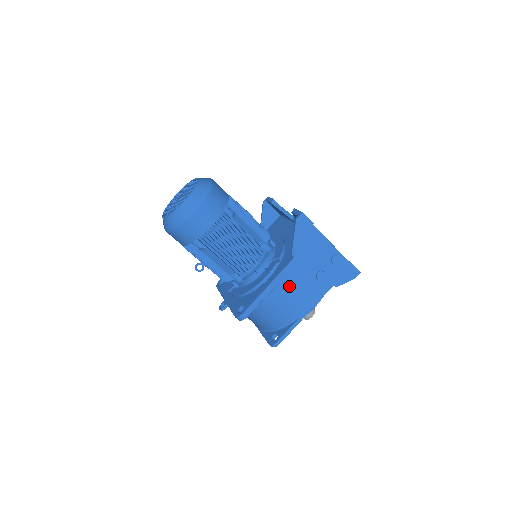
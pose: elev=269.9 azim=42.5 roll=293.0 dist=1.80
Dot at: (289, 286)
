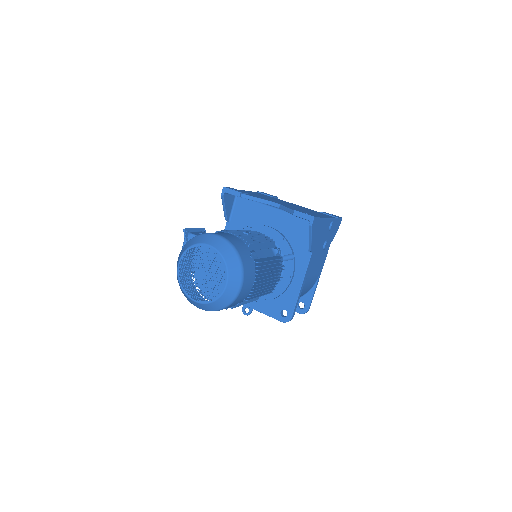
Dot at: (311, 272)
